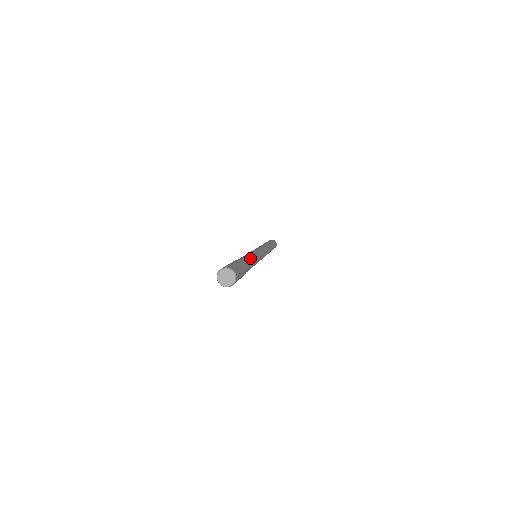
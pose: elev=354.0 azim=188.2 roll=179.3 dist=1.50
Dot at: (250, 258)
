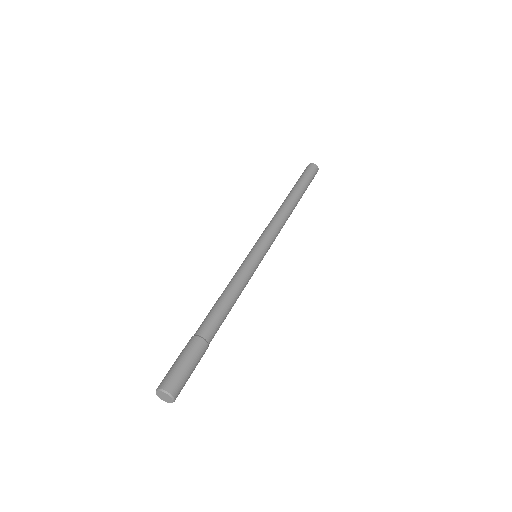
Dot at: occluded
